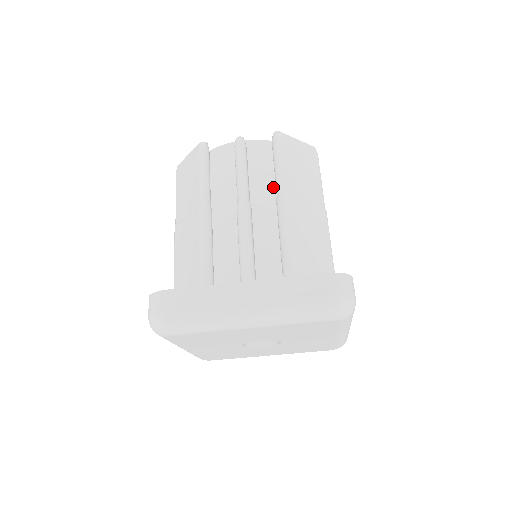
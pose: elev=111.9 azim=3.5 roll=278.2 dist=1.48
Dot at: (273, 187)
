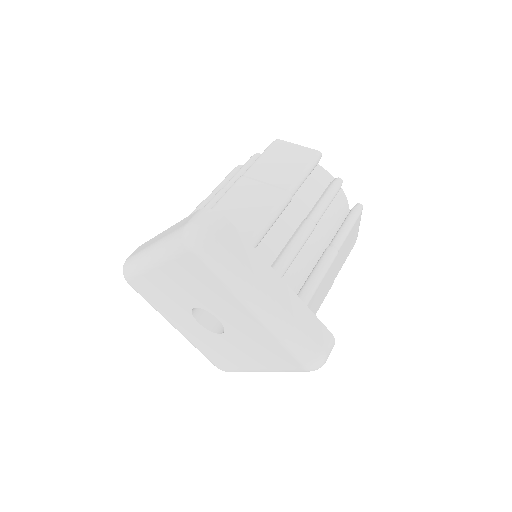
Dot at: occluded
